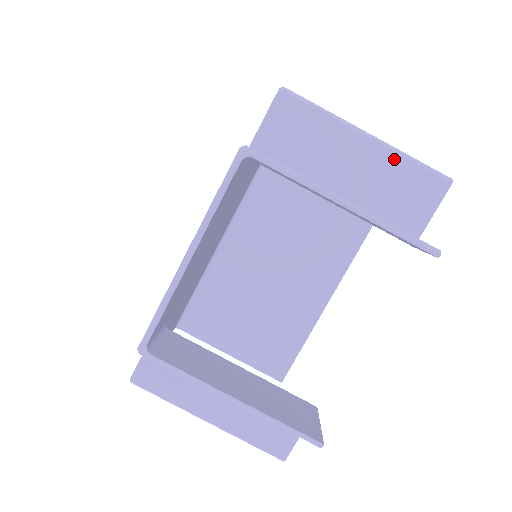
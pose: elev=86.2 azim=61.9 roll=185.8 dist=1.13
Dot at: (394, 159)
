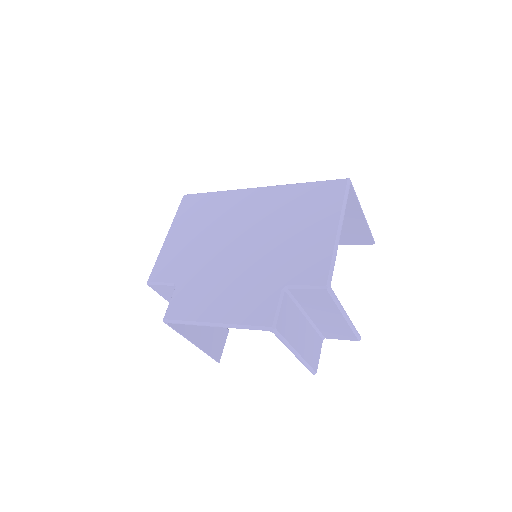
Dot at: (346, 326)
